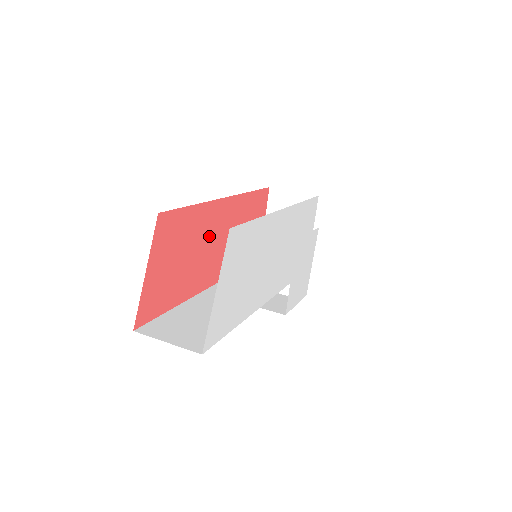
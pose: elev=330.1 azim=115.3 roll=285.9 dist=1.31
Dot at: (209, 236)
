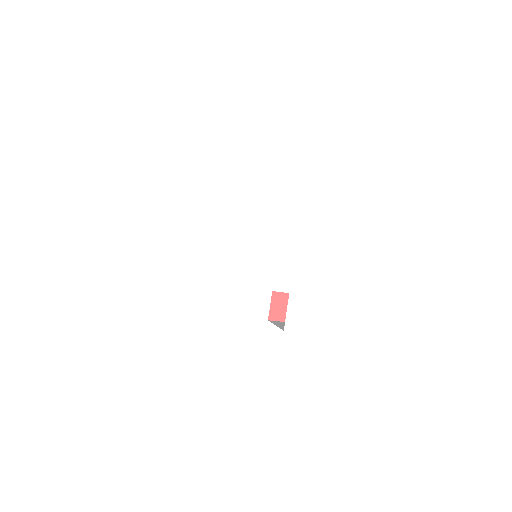
Dot at: occluded
